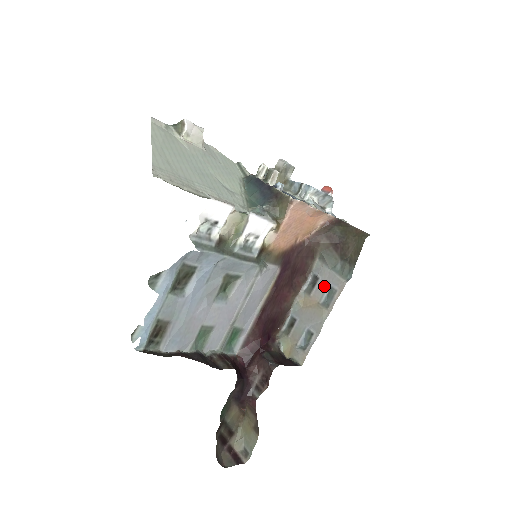
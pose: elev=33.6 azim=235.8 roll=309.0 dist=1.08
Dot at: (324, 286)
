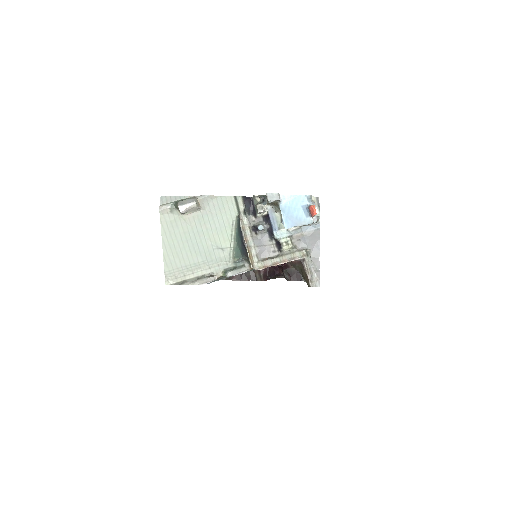
Dot at: occluded
